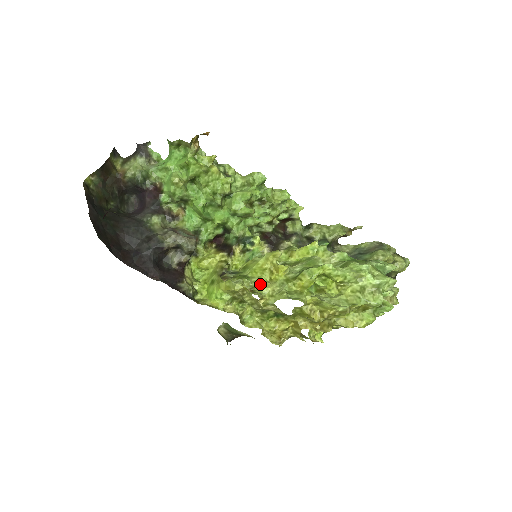
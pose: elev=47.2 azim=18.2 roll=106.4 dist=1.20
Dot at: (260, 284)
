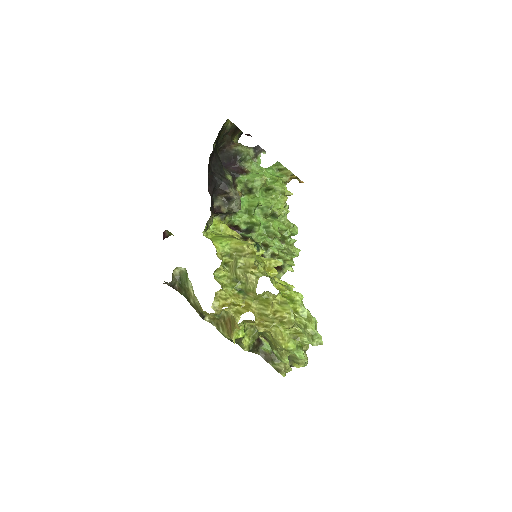
Dot at: (259, 262)
